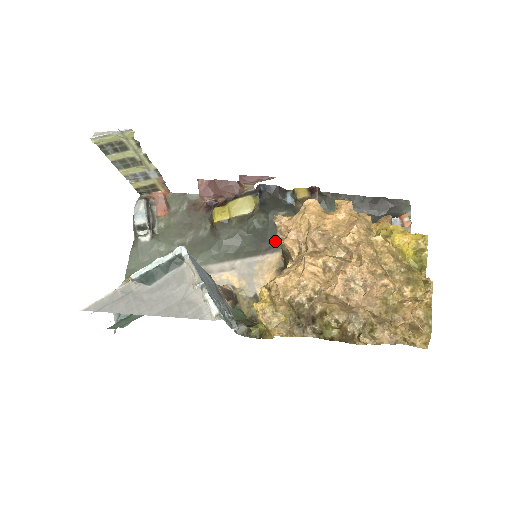
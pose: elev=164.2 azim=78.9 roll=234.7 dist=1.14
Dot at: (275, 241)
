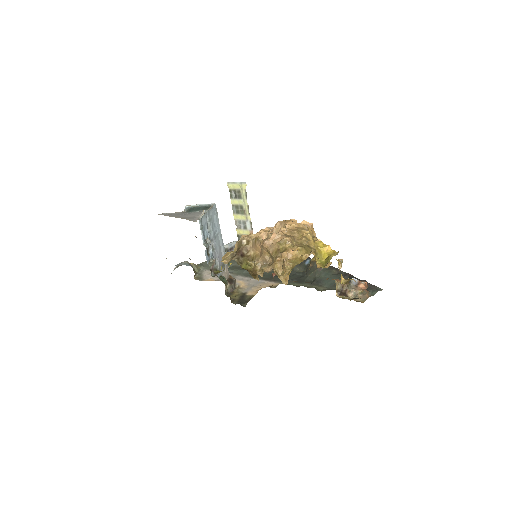
Dot at: occluded
